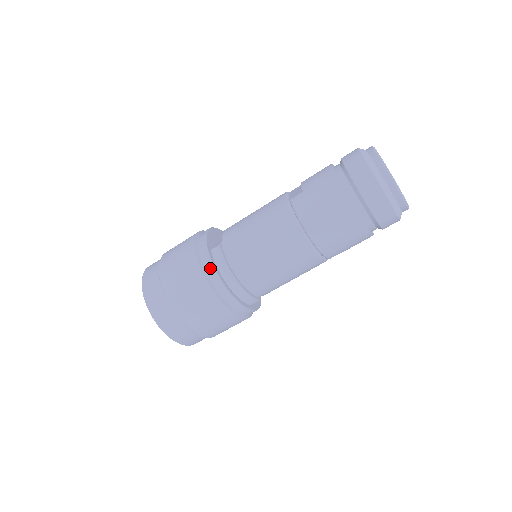
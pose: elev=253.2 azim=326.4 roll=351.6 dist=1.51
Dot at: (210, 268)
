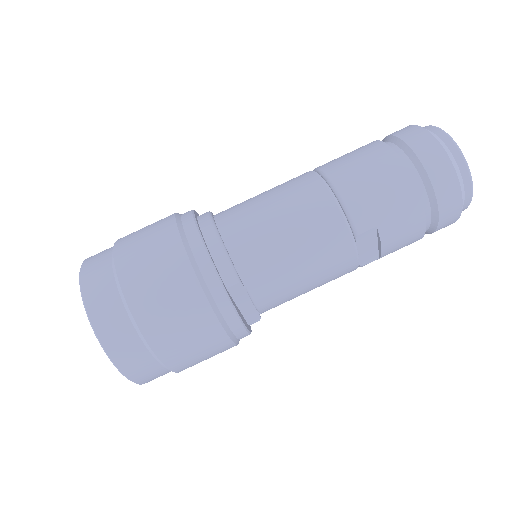
Dot at: (188, 214)
